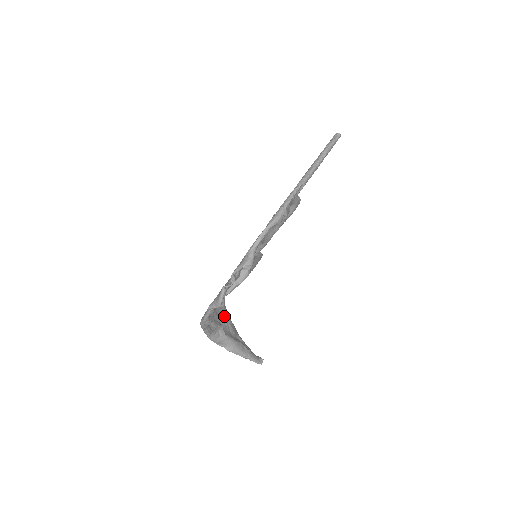
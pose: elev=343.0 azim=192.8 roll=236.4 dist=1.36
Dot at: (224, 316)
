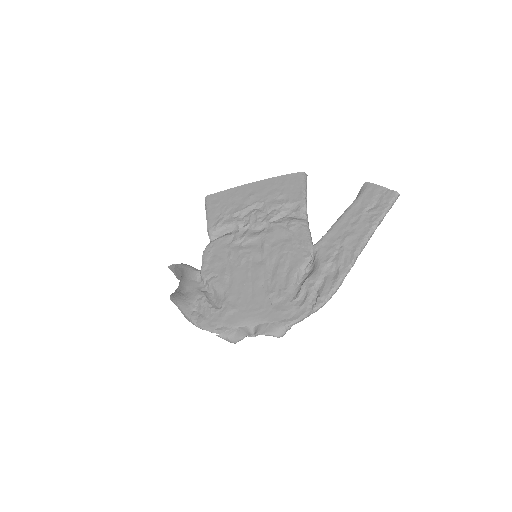
Dot at: occluded
